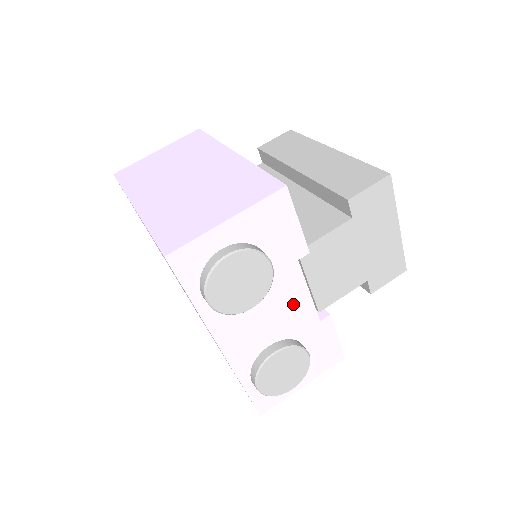
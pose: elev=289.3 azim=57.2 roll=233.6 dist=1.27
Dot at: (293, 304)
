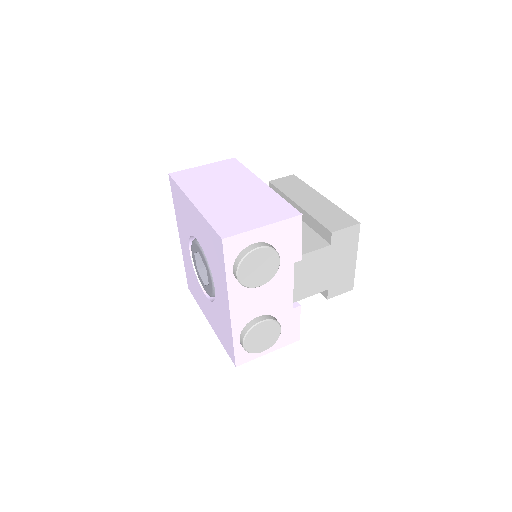
Dot at: (281, 292)
